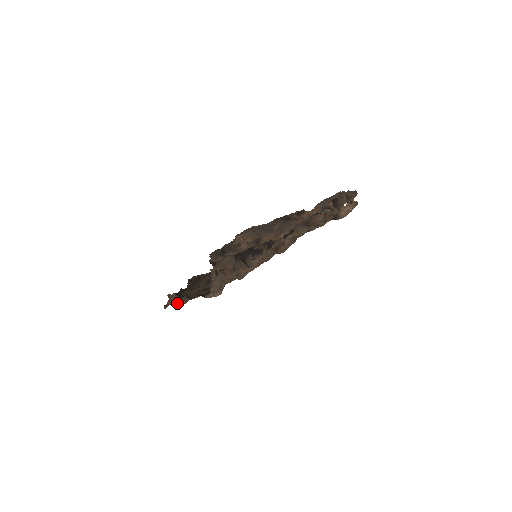
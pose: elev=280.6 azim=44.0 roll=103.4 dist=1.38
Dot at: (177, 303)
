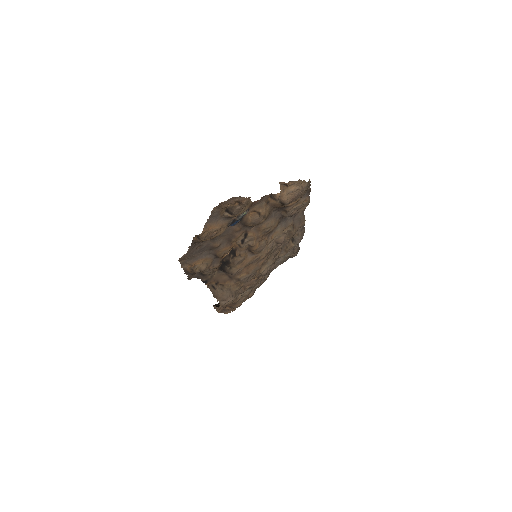
Dot at: (232, 307)
